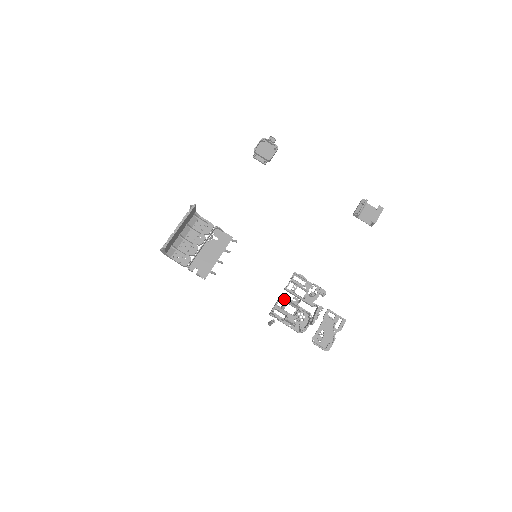
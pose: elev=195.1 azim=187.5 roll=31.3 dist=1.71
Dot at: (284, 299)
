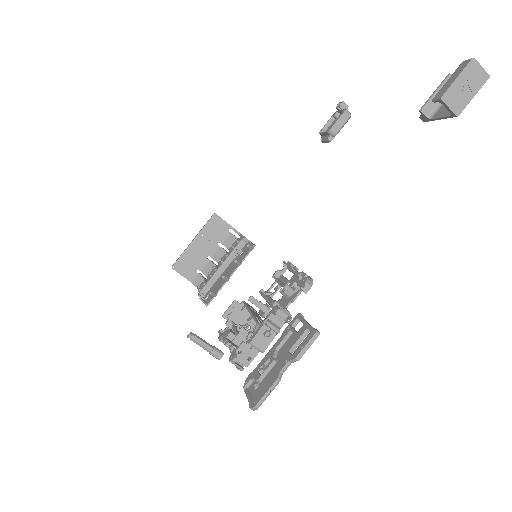
Dot at: occluded
